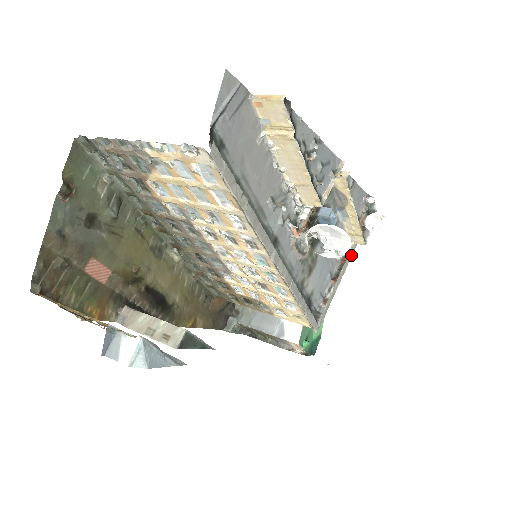
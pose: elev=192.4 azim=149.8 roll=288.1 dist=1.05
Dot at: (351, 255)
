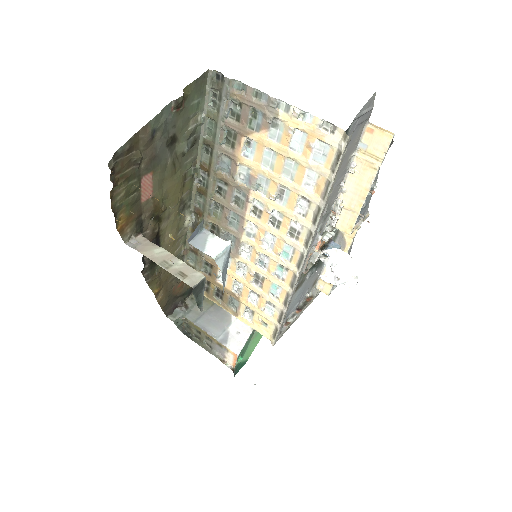
Dot at: (314, 298)
